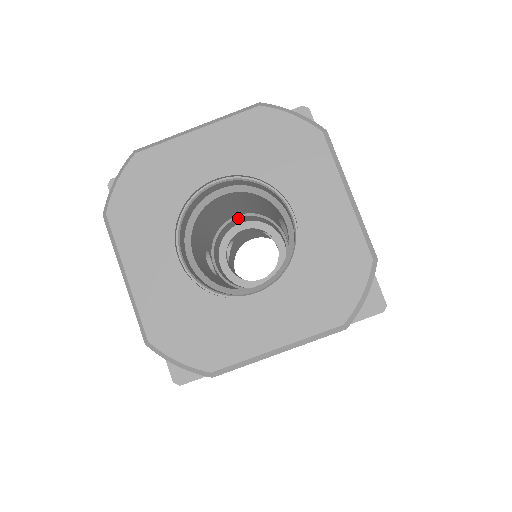
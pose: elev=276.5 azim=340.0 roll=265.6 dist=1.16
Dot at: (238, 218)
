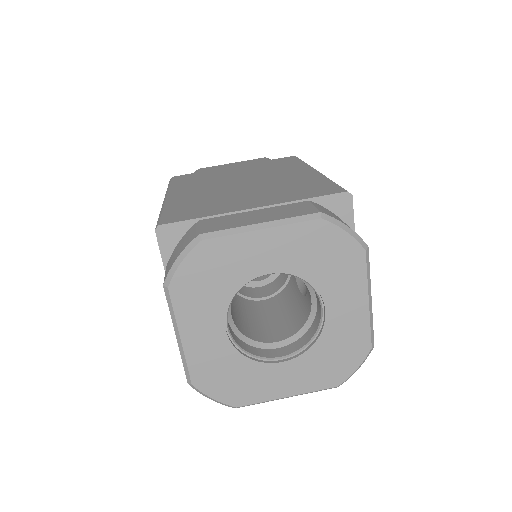
Dot at: occluded
